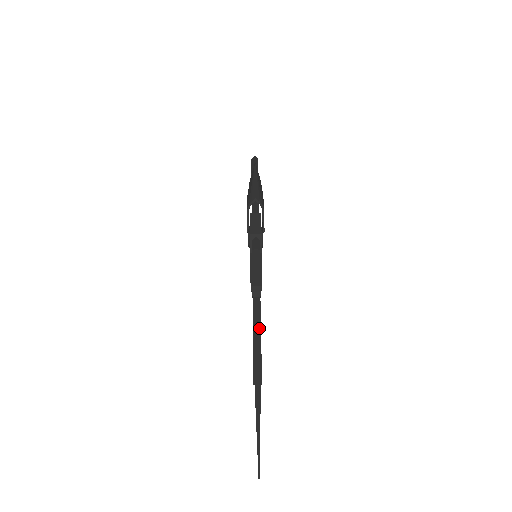
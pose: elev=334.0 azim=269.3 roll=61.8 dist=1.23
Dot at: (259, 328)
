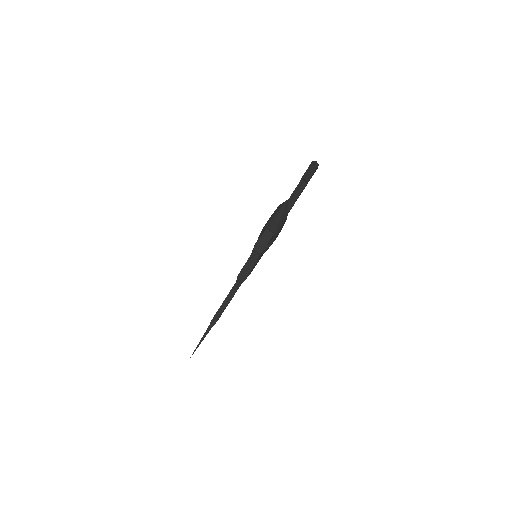
Dot at: (229, 301)
